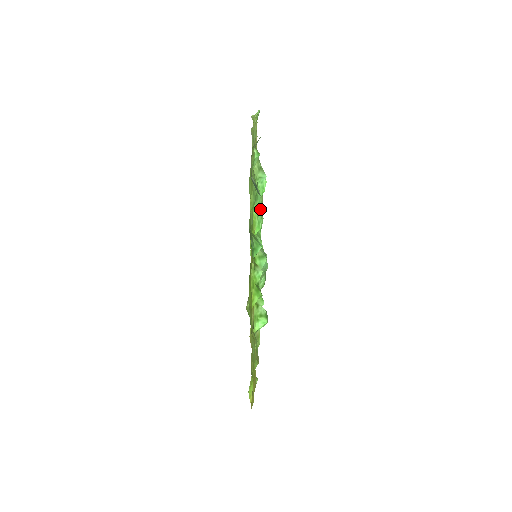
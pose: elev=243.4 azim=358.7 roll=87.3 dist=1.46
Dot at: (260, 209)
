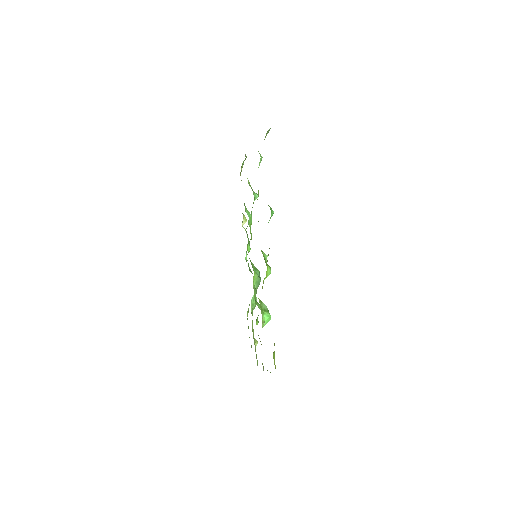
Dot at: occluded
